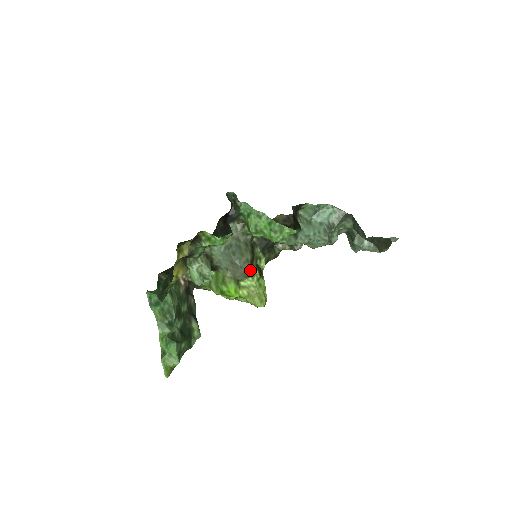
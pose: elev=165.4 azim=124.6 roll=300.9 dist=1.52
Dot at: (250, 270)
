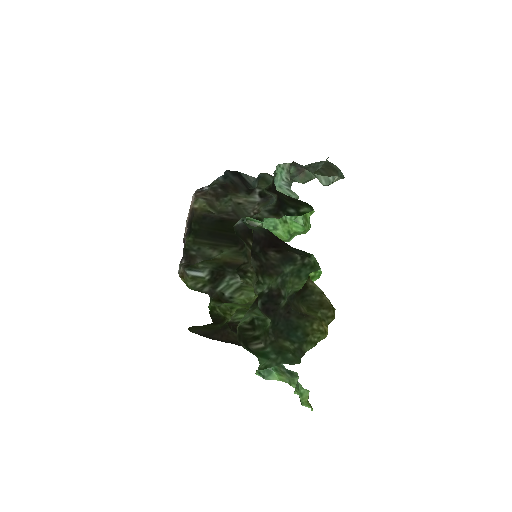
Dot at: occluded
